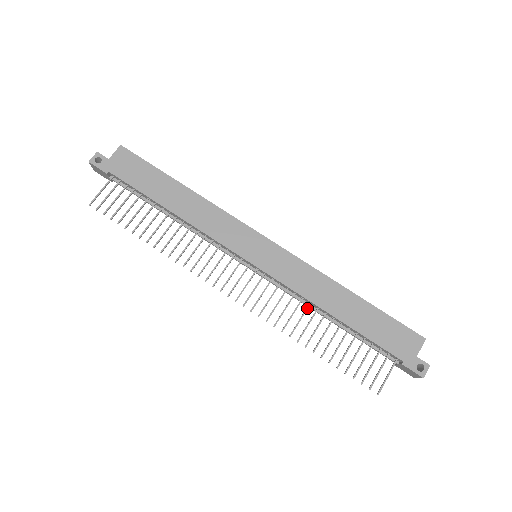
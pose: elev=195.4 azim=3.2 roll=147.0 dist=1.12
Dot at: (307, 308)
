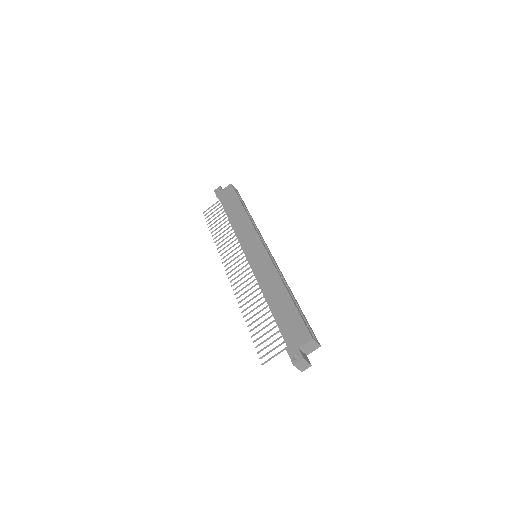
Dot at: (259, 293)
